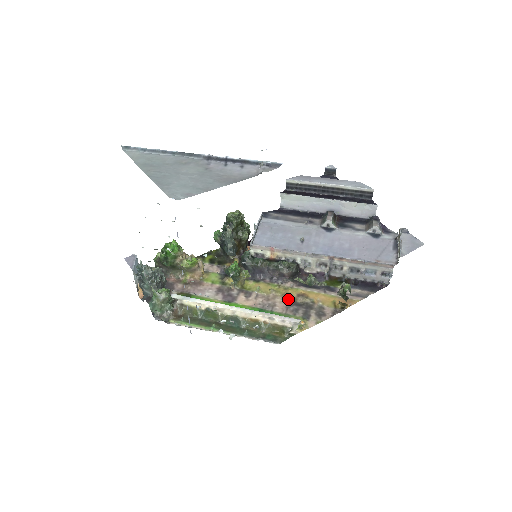
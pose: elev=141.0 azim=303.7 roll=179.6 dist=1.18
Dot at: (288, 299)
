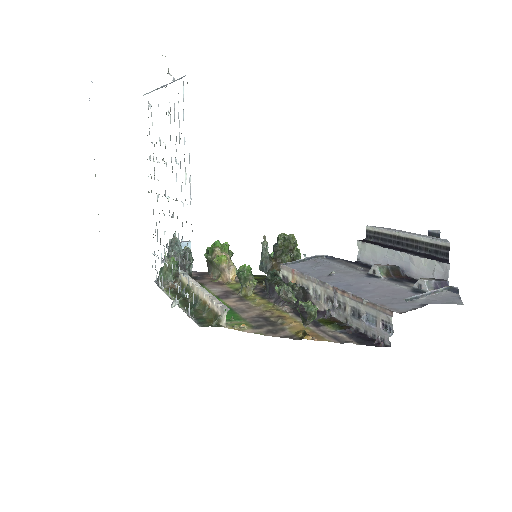
Dot at: (265, 314)
